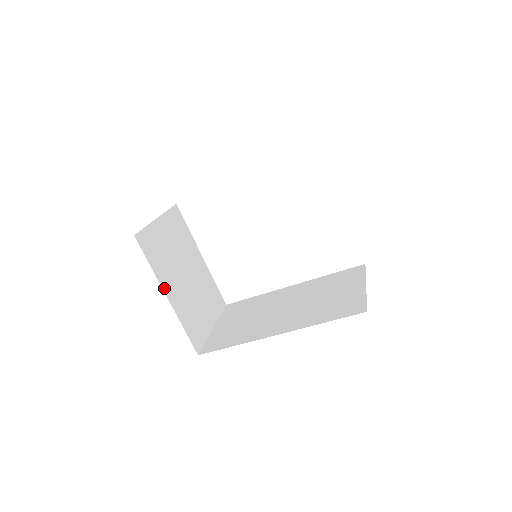
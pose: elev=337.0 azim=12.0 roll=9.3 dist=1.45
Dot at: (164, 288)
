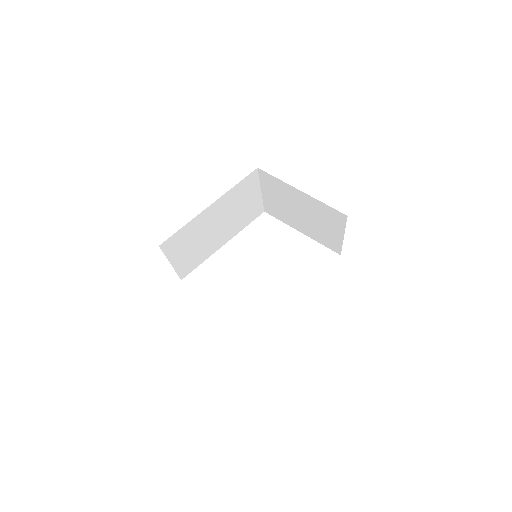
Dot at: occluded
